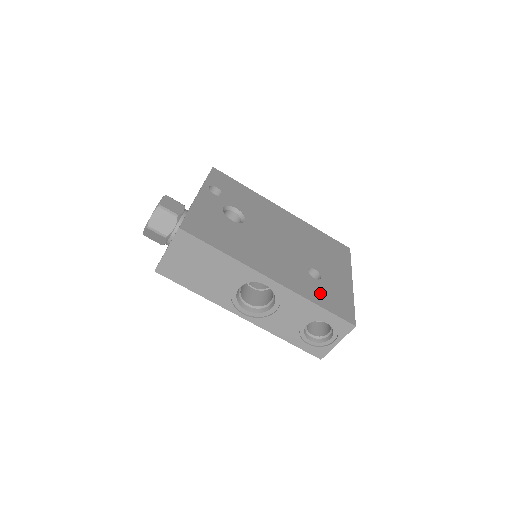
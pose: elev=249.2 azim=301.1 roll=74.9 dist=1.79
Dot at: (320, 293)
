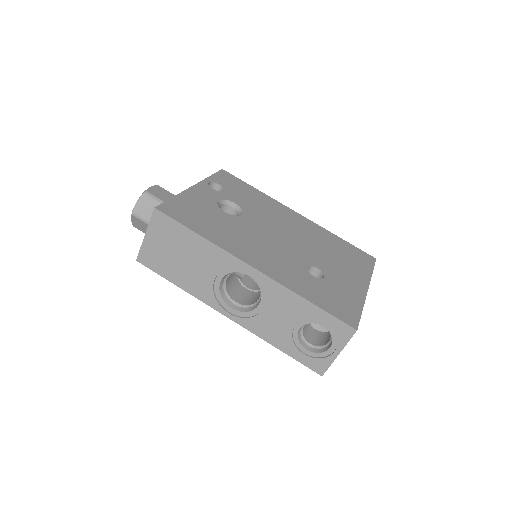
Dot at: (316, 291)
